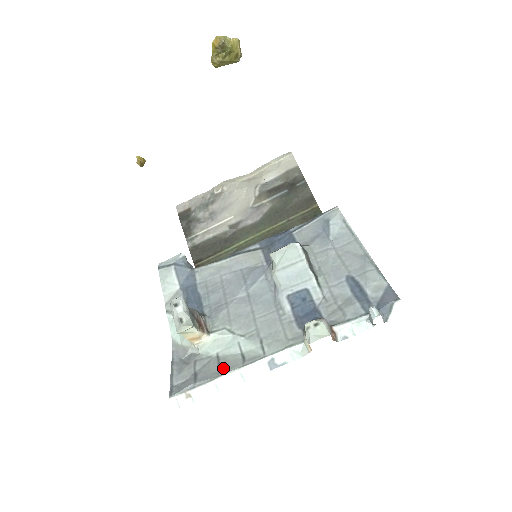
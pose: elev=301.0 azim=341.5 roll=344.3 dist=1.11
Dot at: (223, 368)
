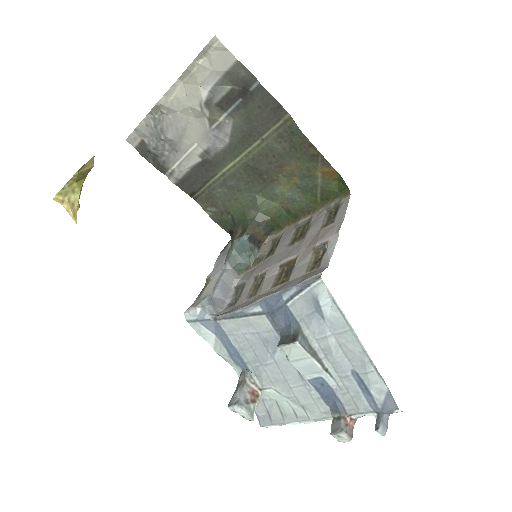
Dot at: (285, 417)
